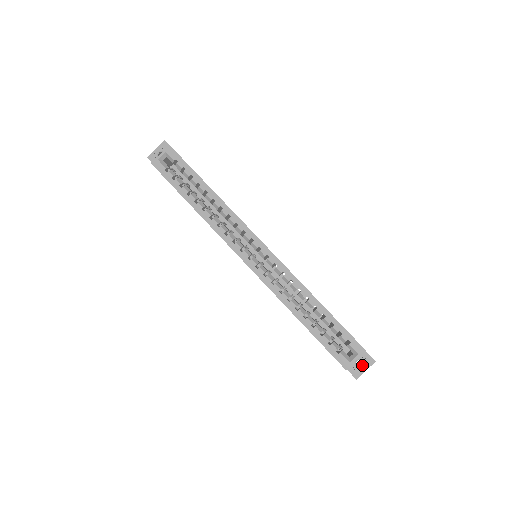
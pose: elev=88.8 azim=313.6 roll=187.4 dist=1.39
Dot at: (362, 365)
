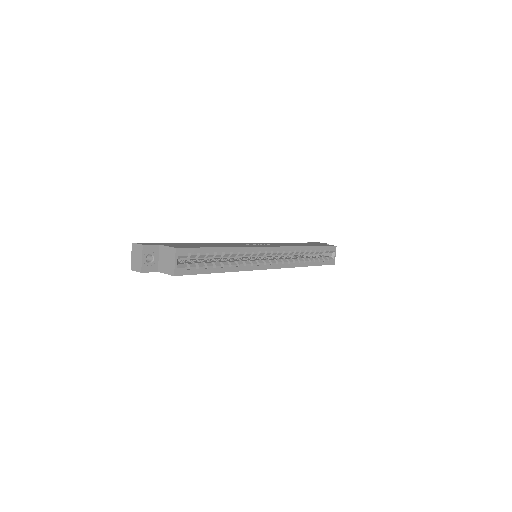
Dot at: occluded
